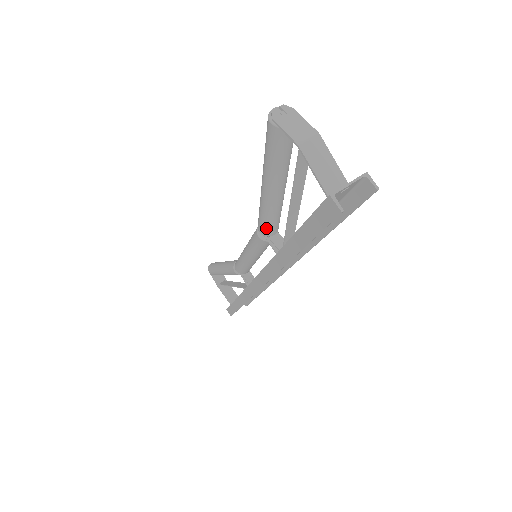
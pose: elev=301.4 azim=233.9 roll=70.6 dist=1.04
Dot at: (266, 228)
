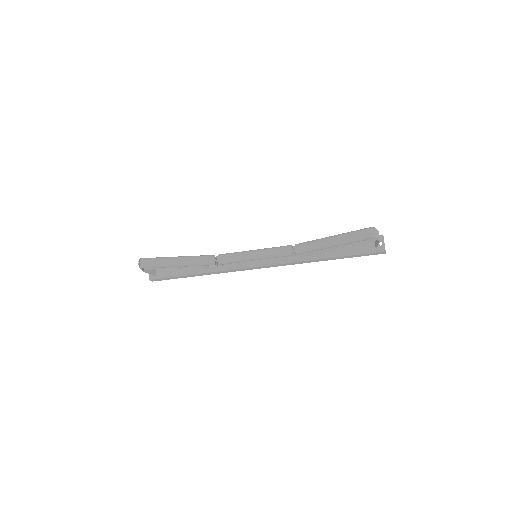
Dot at: occluded
